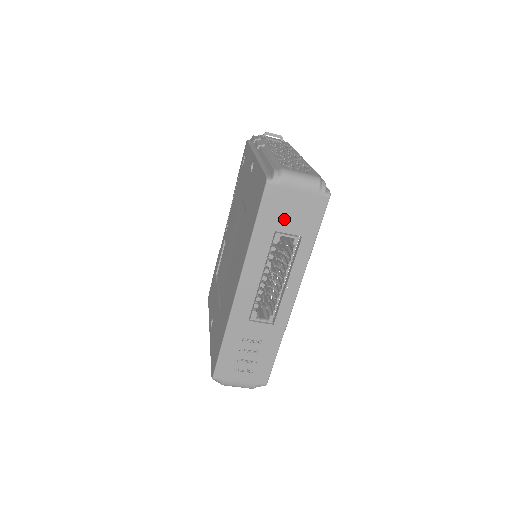
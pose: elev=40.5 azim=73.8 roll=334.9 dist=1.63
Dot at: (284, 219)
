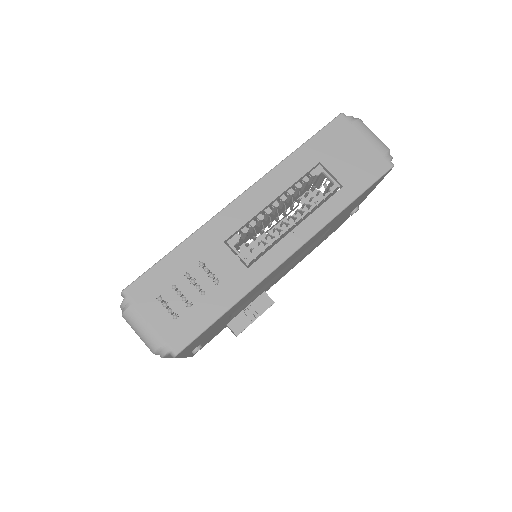
Dot at: (336, 157)
